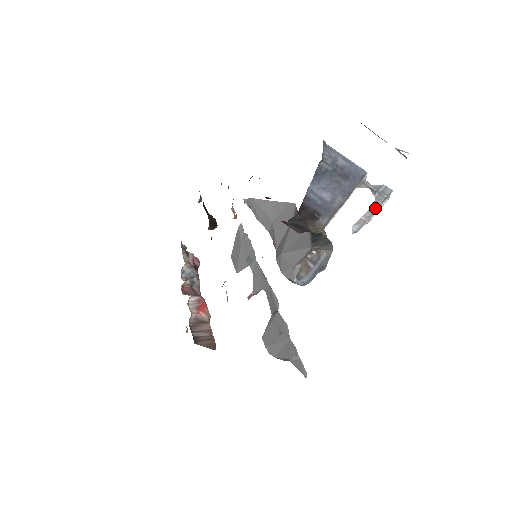
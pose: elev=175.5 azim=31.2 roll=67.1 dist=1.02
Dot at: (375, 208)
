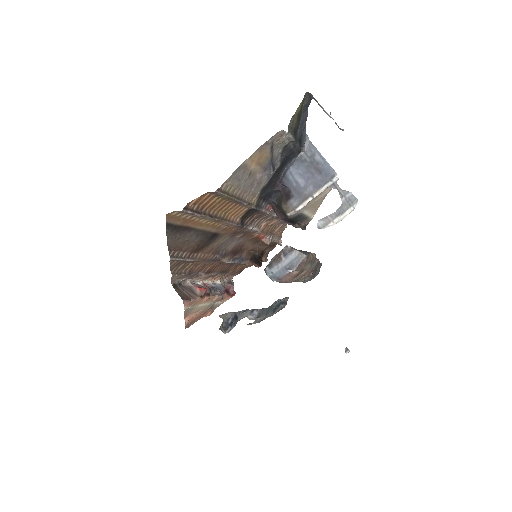
Dot at: (340, 211)
